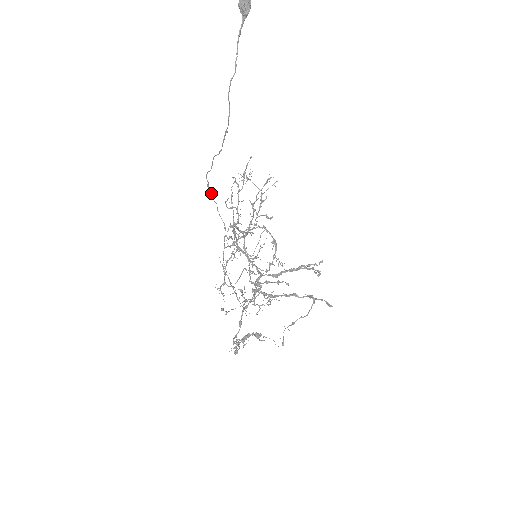
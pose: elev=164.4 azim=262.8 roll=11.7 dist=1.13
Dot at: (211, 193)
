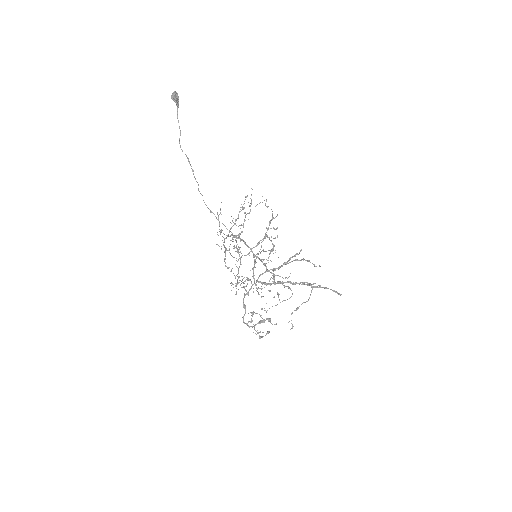
Dot at: (215, 216)
